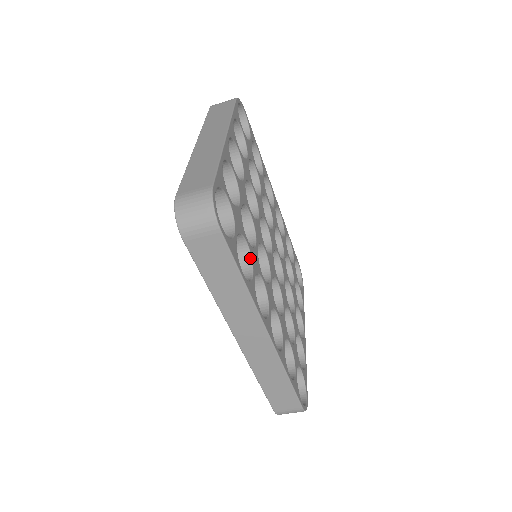
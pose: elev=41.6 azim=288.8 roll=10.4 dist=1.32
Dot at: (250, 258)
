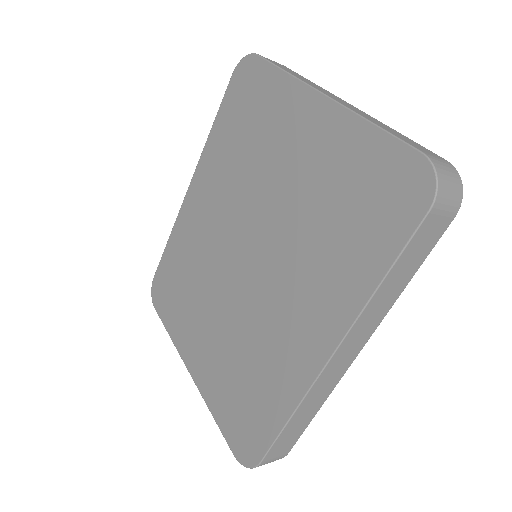
Dot at: occluded
